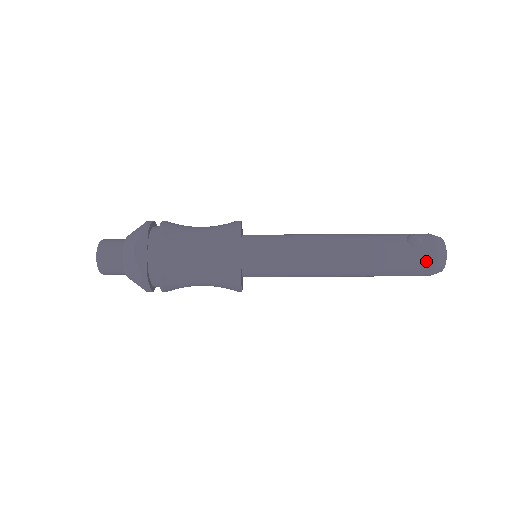
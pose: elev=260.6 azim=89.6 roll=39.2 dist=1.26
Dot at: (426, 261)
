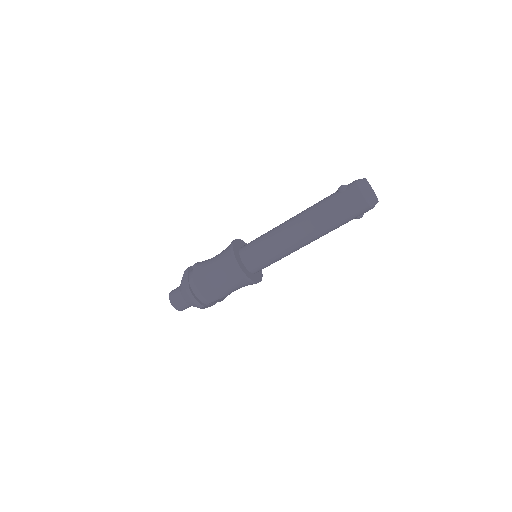
Dot at: (353, 196)
